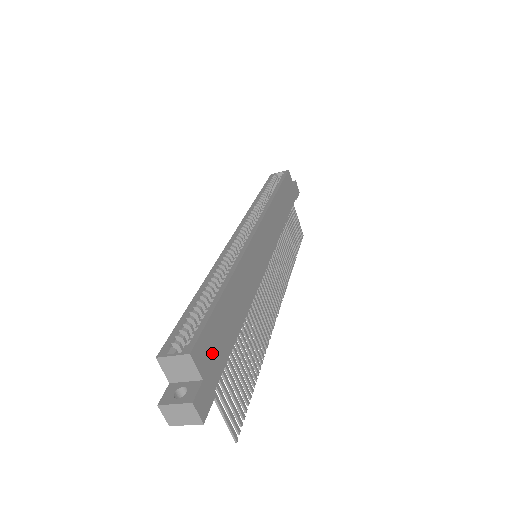
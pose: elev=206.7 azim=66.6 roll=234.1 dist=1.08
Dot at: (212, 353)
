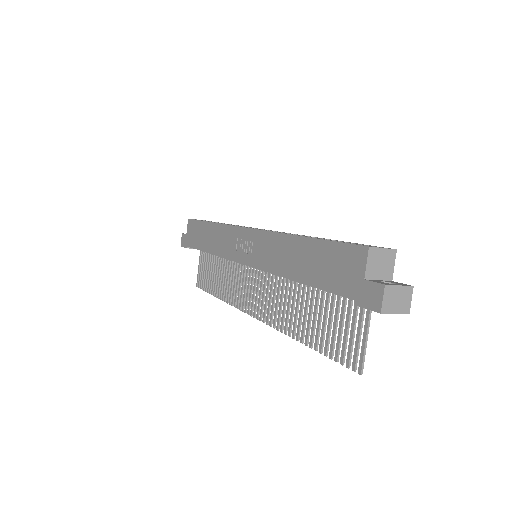
Dot at: occluded
